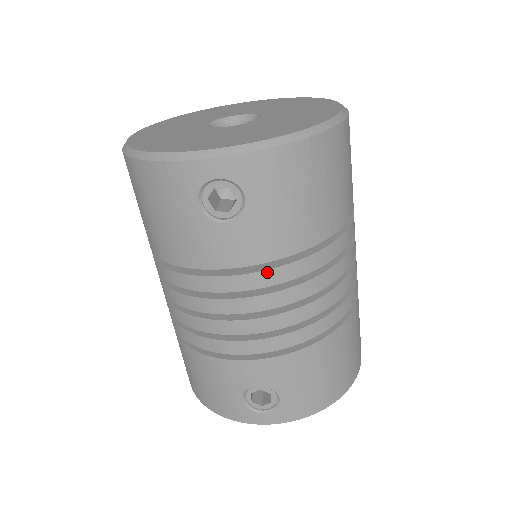
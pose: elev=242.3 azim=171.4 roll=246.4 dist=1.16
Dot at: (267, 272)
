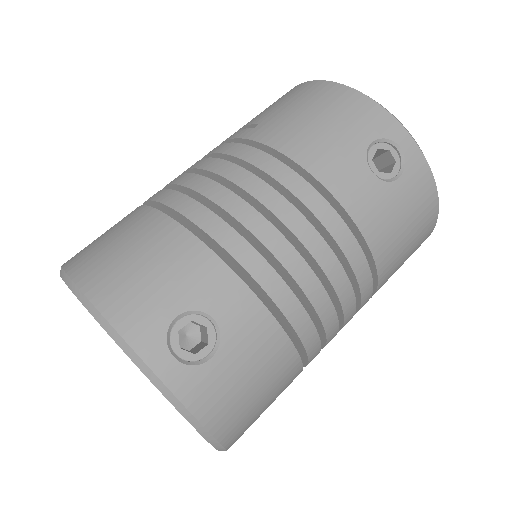
Dot at: (351, 236)
